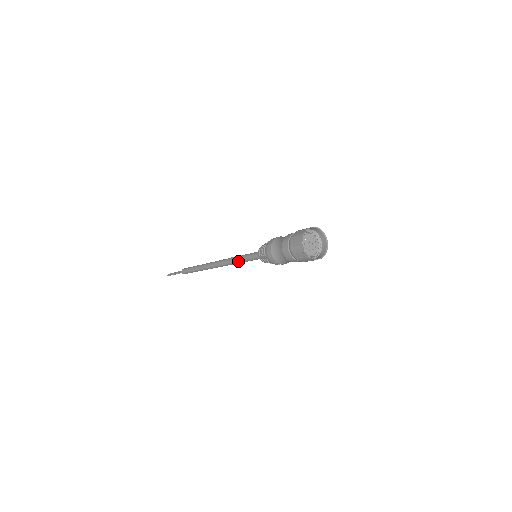
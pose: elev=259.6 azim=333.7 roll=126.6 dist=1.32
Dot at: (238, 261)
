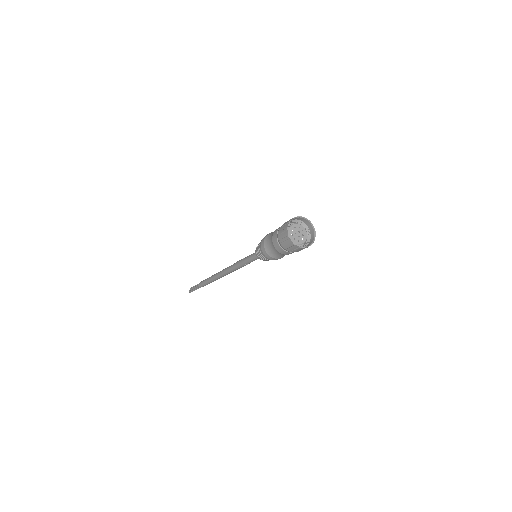
Dot at: occluded
